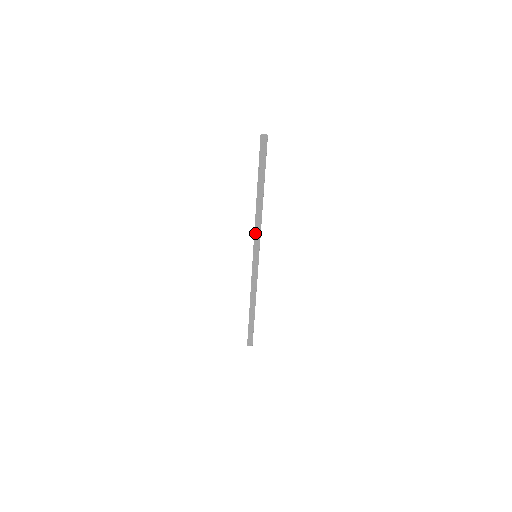
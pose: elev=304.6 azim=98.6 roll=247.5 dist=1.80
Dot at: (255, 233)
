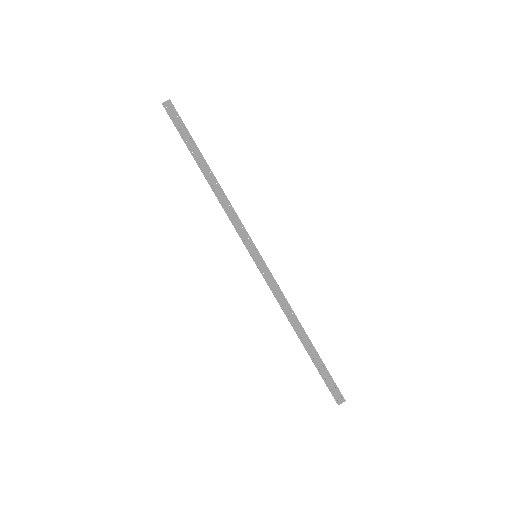
Dot at: (234, 225)
